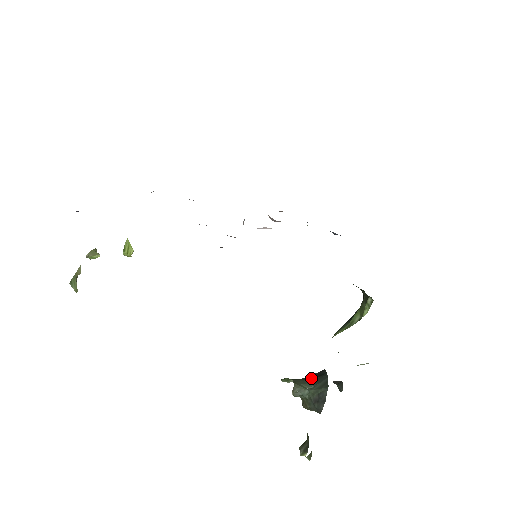
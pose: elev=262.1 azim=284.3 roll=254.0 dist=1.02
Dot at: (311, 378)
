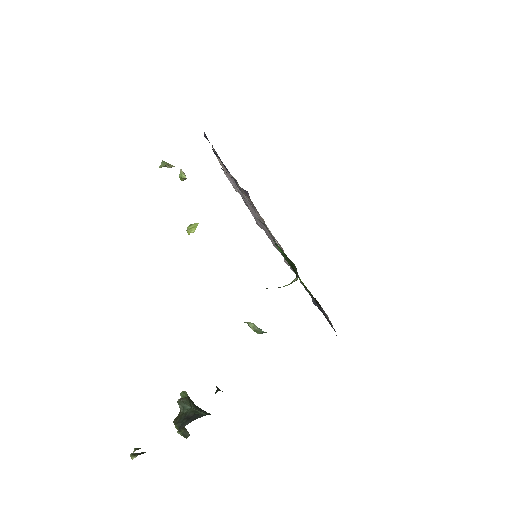
Dot at: occluded
